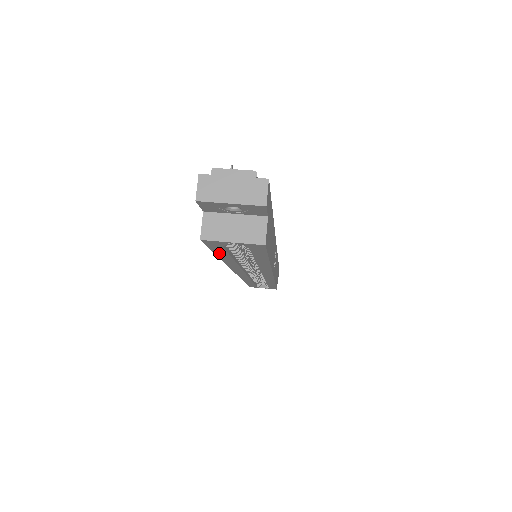
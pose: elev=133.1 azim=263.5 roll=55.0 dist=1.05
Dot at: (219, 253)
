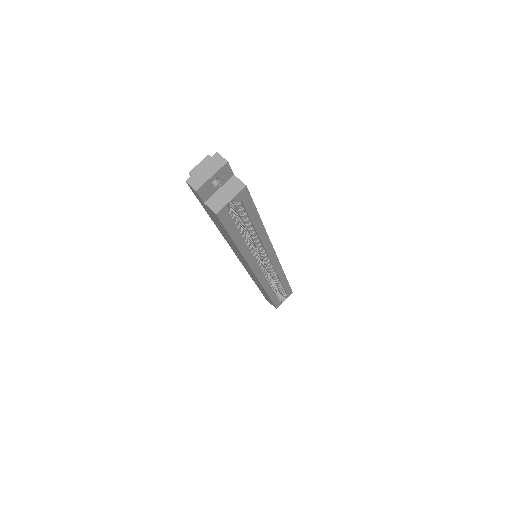
Dot at: (232, 233)
